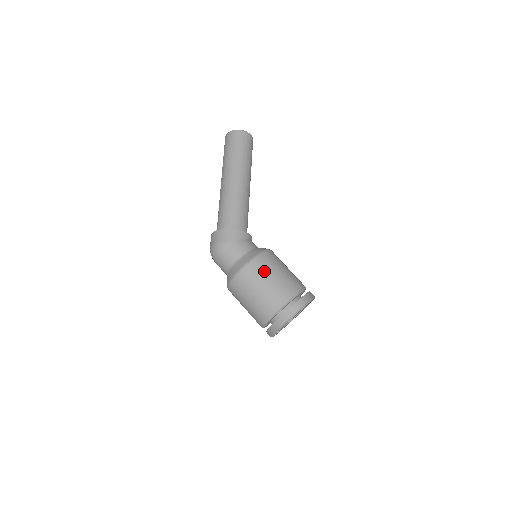
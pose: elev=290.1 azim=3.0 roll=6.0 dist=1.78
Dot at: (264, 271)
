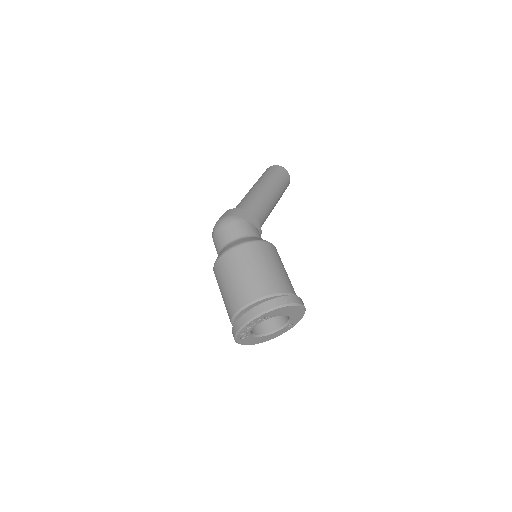
Dot at: (270, 255)
